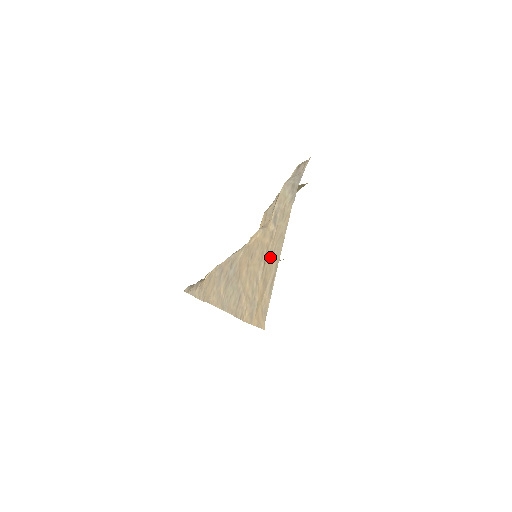
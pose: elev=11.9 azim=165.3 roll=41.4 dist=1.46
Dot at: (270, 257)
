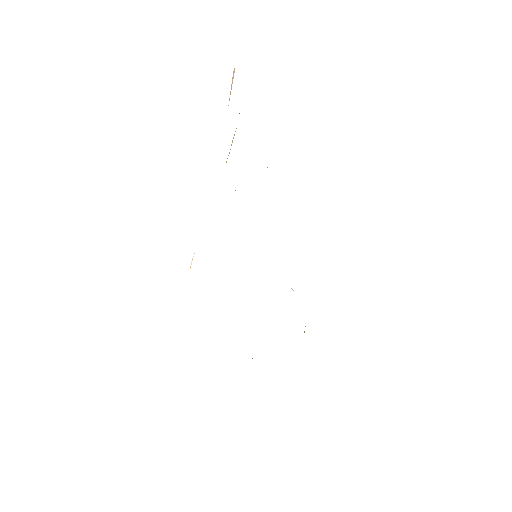
Dot at: occluded
